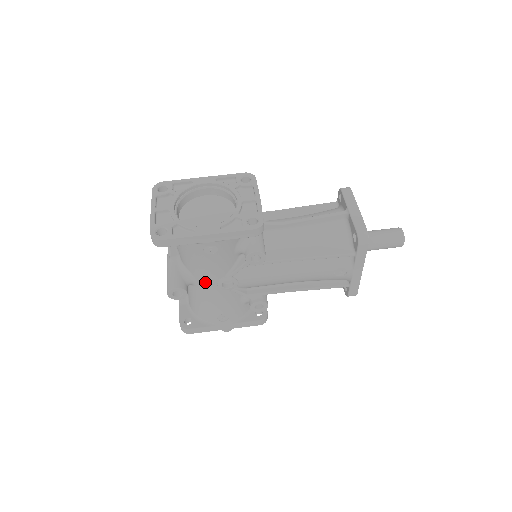
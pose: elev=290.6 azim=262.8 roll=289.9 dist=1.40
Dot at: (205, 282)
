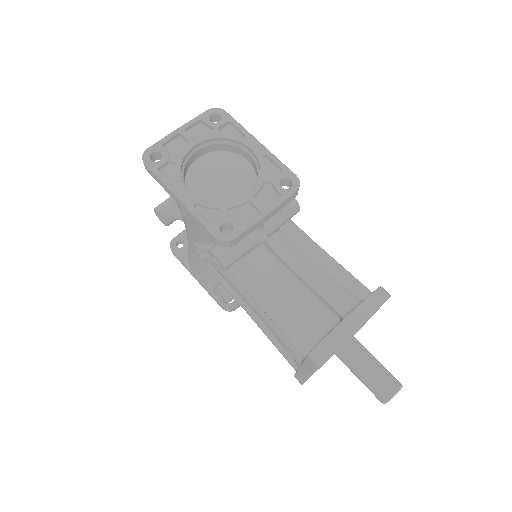
Dot at: occluded
